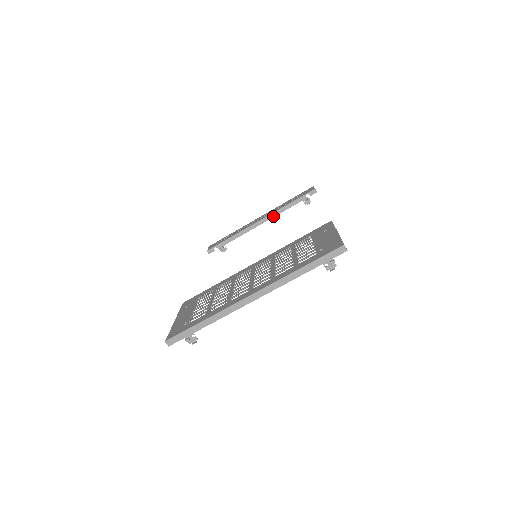
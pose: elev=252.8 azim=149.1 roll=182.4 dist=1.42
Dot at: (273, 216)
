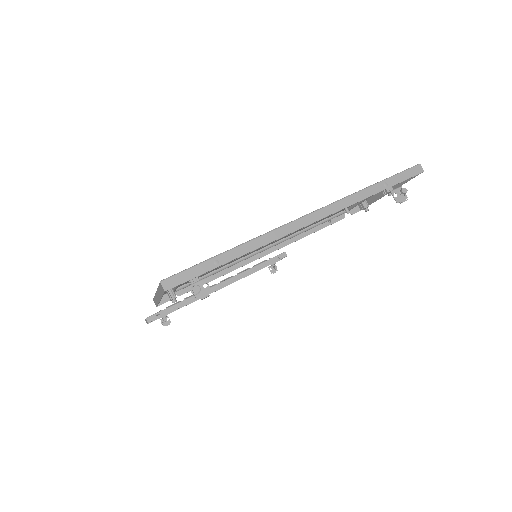
Dot at: (236, 279)
